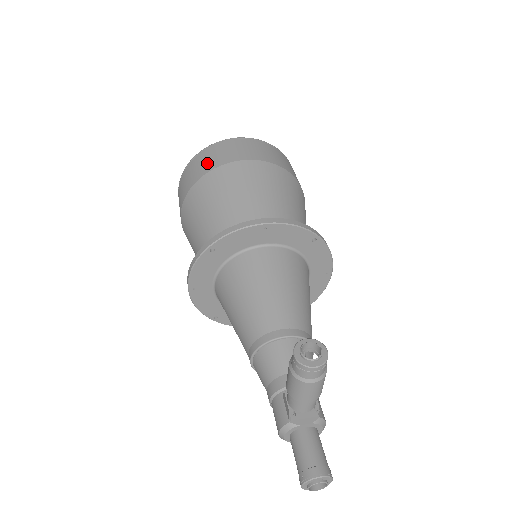
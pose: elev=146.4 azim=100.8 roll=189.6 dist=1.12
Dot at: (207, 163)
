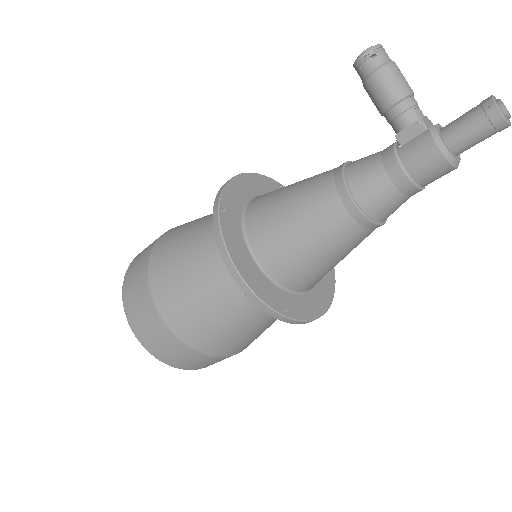
Dot at: (143, 255)
